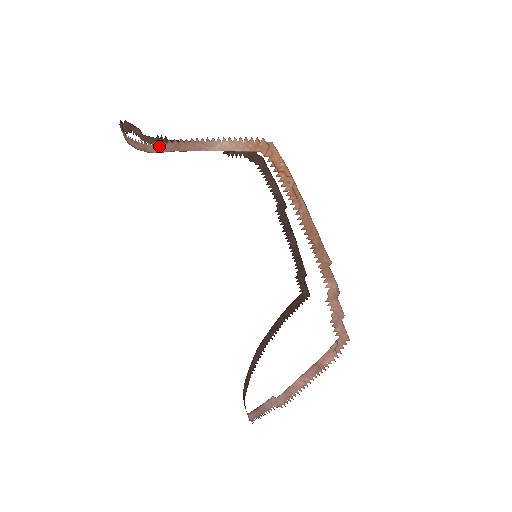
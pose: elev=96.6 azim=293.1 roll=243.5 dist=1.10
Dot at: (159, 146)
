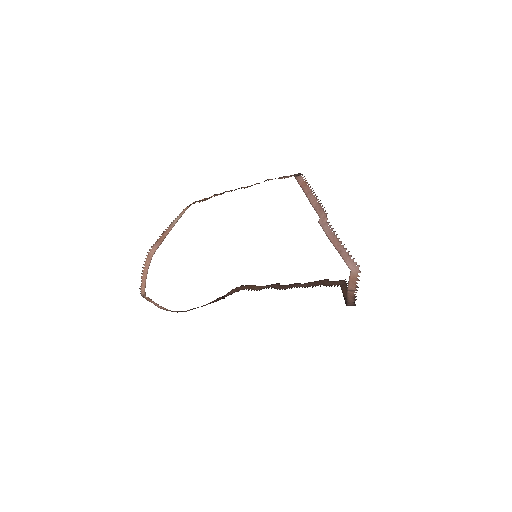
Dot at: (153, 248)
